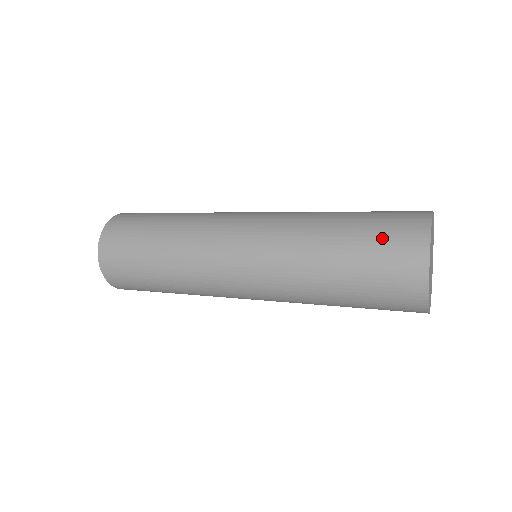
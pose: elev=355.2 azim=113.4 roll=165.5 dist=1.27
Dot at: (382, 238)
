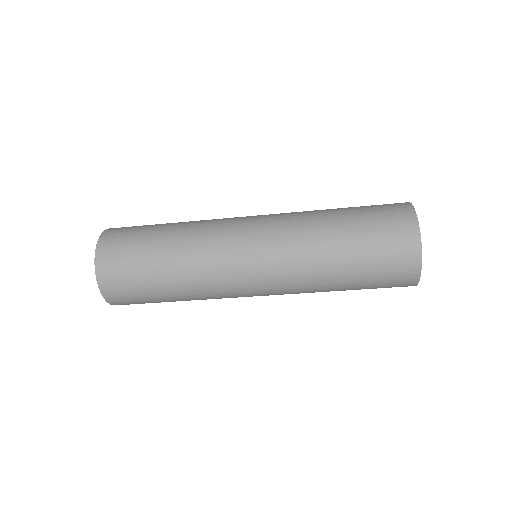
Dot at: occluded
